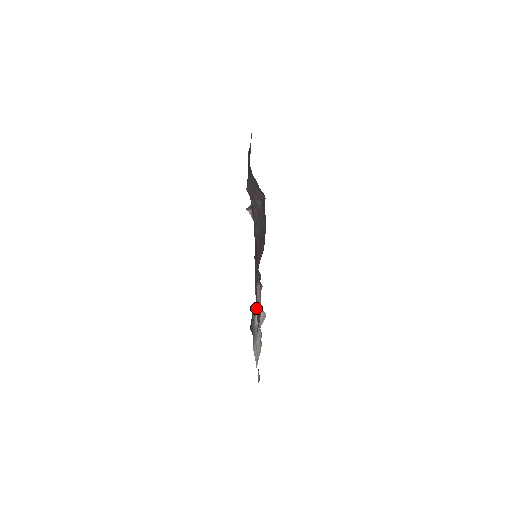
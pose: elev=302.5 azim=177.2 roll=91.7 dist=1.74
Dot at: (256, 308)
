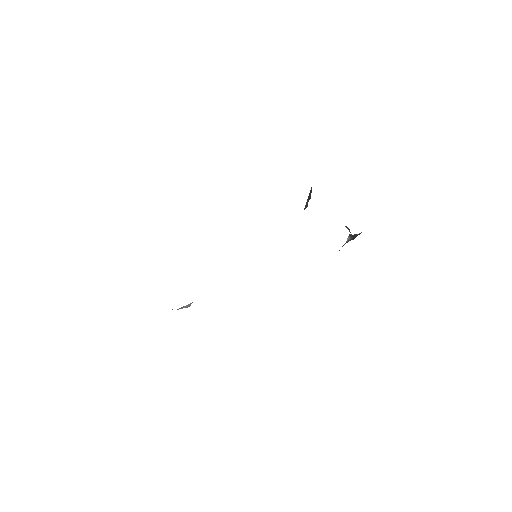
Dot at: occluded
